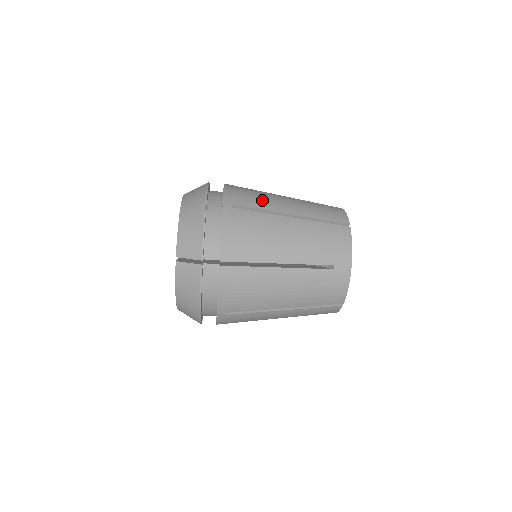
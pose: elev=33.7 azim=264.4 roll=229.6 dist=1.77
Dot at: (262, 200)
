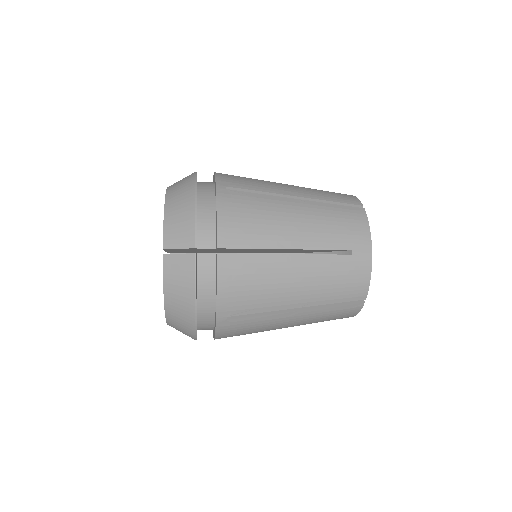
Dot at: (265, 298)
